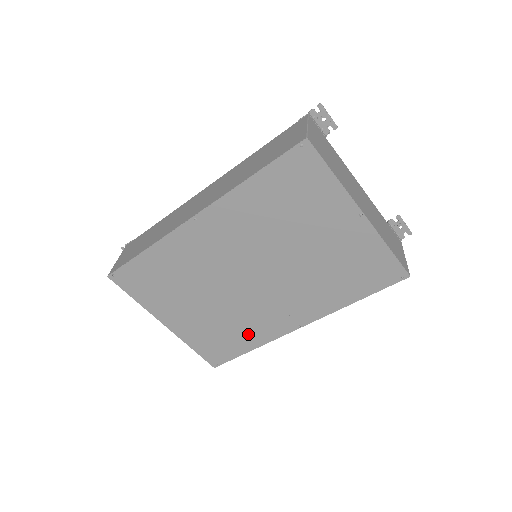
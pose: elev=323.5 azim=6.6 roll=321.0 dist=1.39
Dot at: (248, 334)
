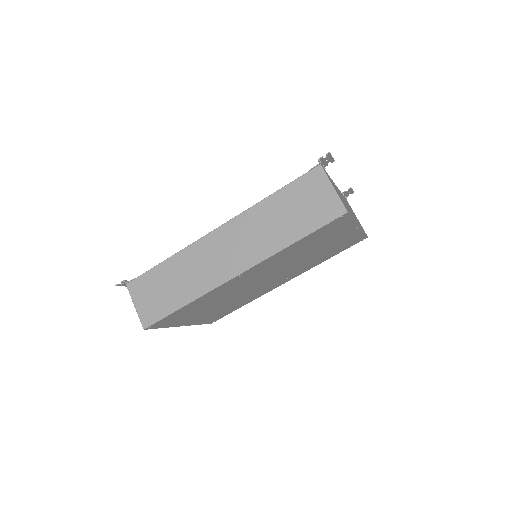
Dot at: (246, 301)
